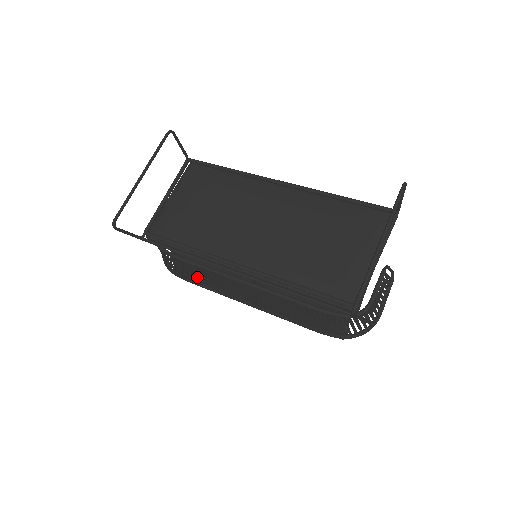
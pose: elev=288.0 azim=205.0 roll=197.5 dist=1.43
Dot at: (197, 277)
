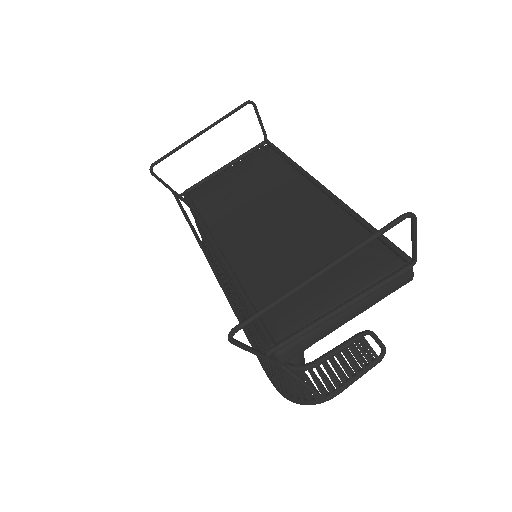
Dot at: occluded
